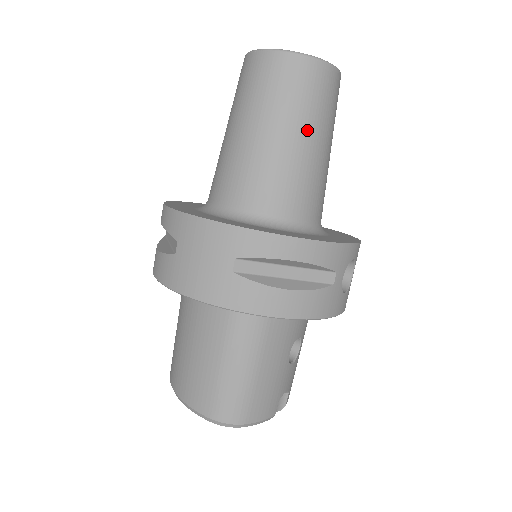
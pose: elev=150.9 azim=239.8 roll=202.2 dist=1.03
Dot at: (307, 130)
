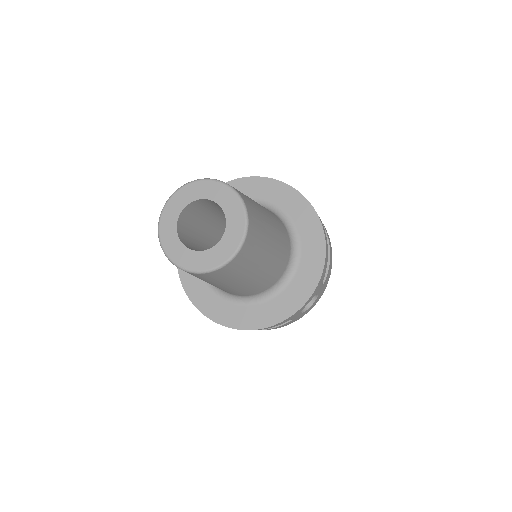
Dot at: (231, 284)
